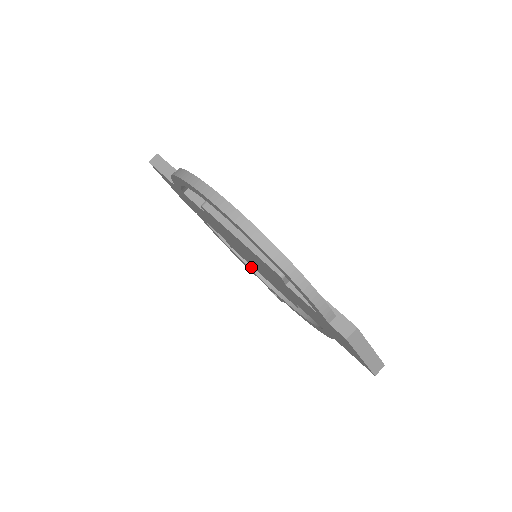
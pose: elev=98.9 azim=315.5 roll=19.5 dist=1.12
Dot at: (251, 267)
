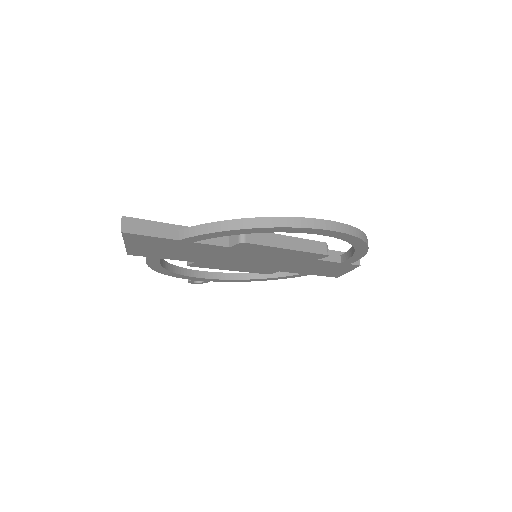
Dot at: (183, 273)
